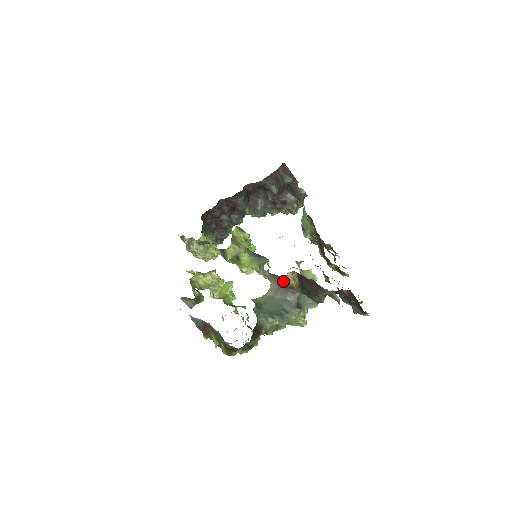
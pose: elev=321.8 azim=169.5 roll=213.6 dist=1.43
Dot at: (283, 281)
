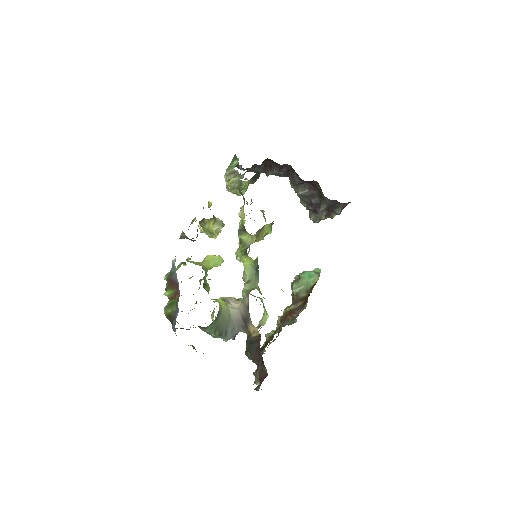
Dot at: (248, 319)
